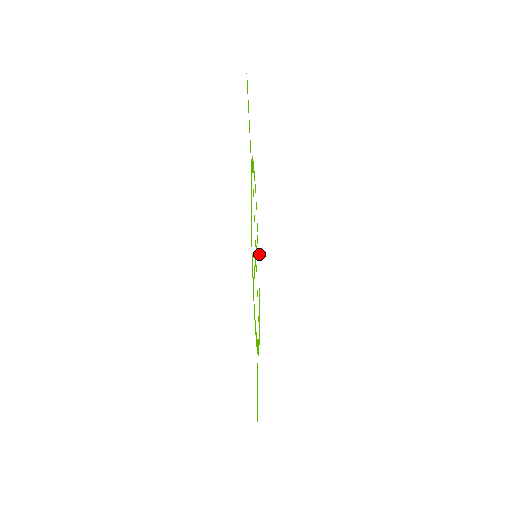
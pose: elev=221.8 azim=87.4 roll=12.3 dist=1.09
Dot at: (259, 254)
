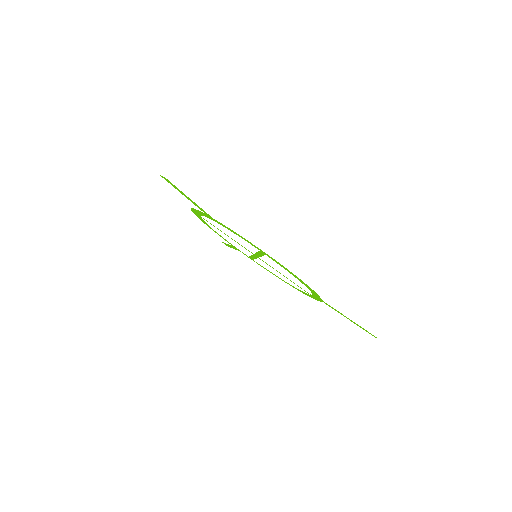
Dot at: (351, 321)
